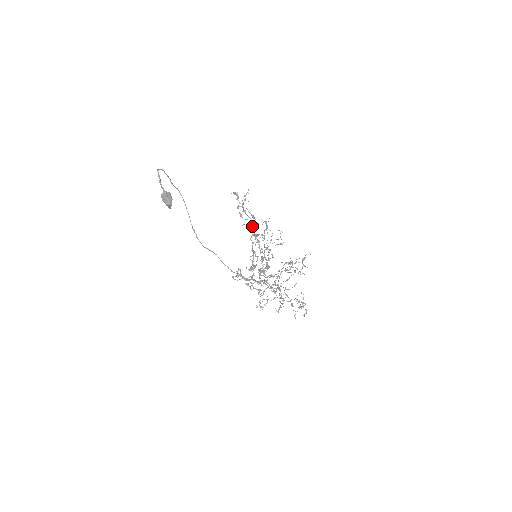
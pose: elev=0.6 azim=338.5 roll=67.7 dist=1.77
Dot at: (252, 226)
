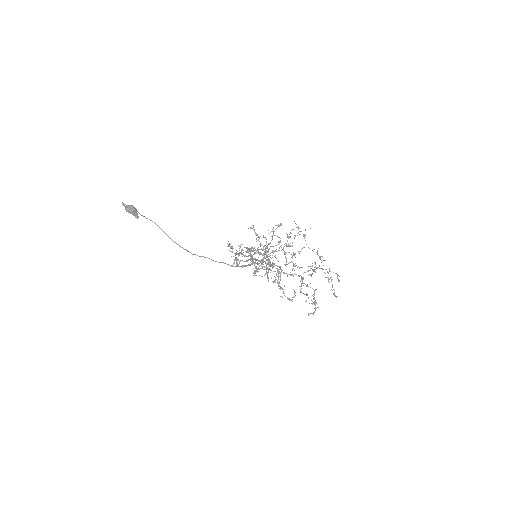
Dot at: occluded
